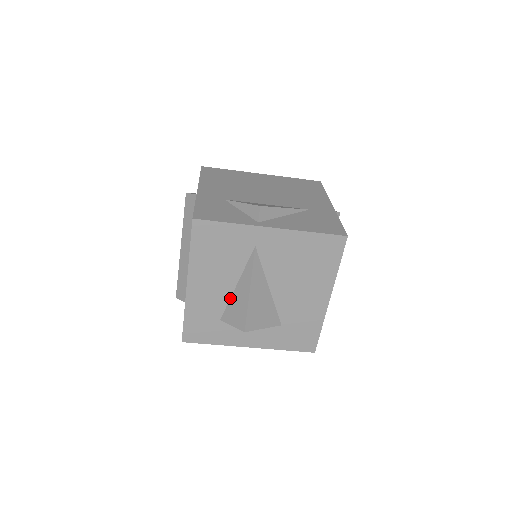
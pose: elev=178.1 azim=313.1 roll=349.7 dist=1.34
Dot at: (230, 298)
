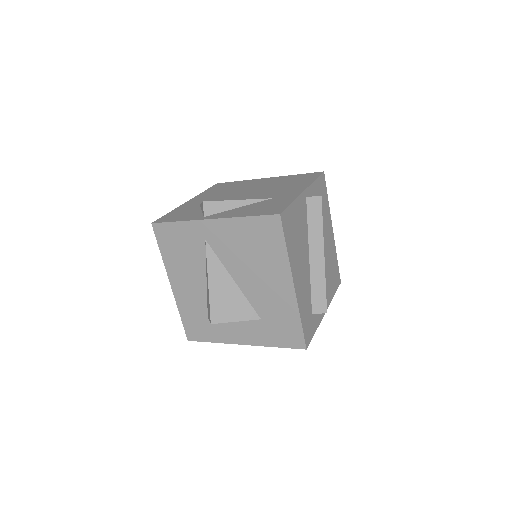
Dot at: (207, 294)
